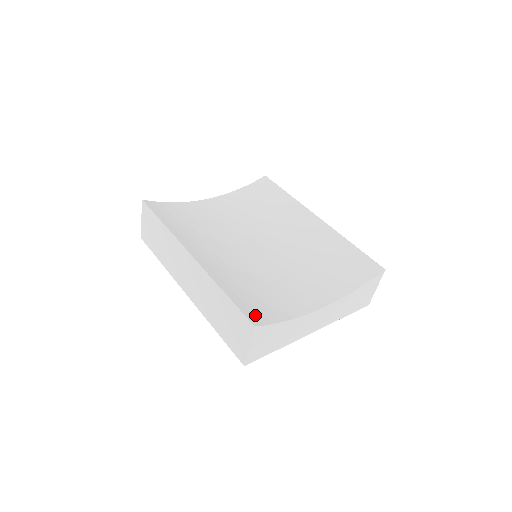
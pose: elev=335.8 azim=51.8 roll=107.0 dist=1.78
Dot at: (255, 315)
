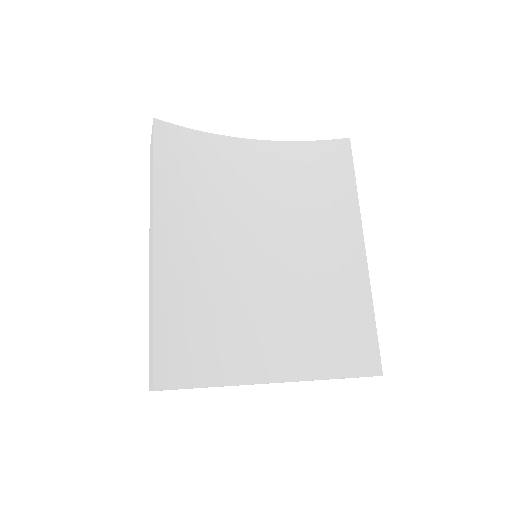
Dot at: (170, 369)
